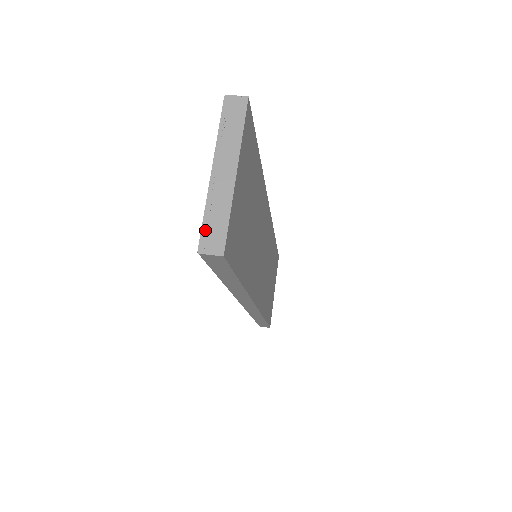
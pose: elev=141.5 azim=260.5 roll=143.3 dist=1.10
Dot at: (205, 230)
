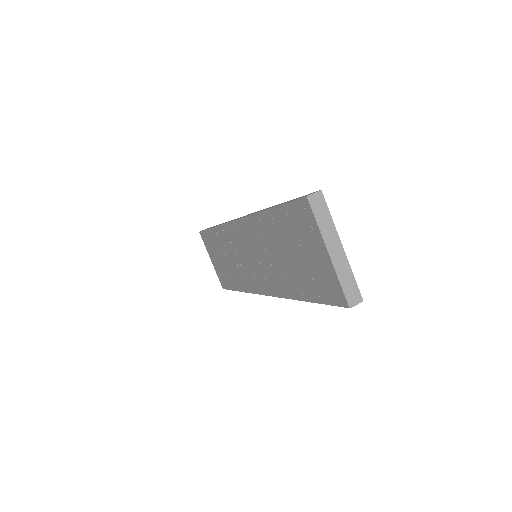
Dot at: (346, 292)
